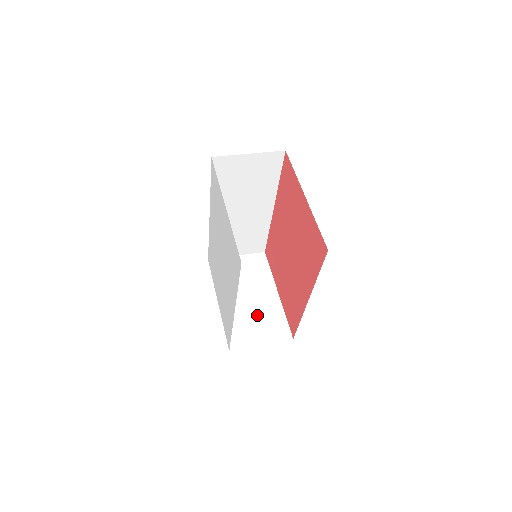
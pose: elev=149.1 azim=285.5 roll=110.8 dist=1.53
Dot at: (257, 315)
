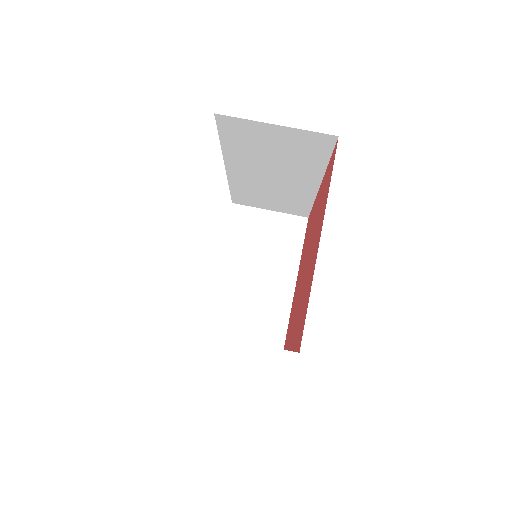
Dot at: (256, 301)
